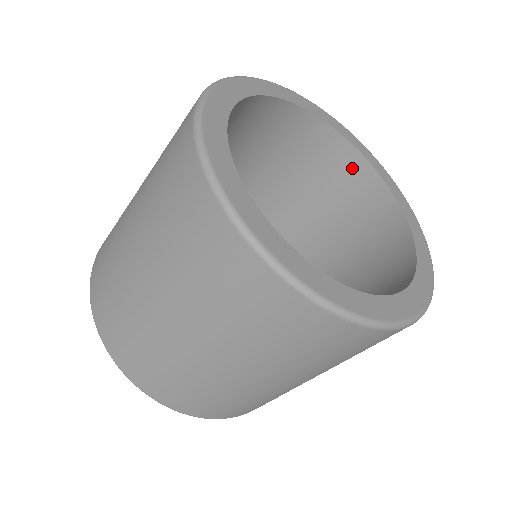
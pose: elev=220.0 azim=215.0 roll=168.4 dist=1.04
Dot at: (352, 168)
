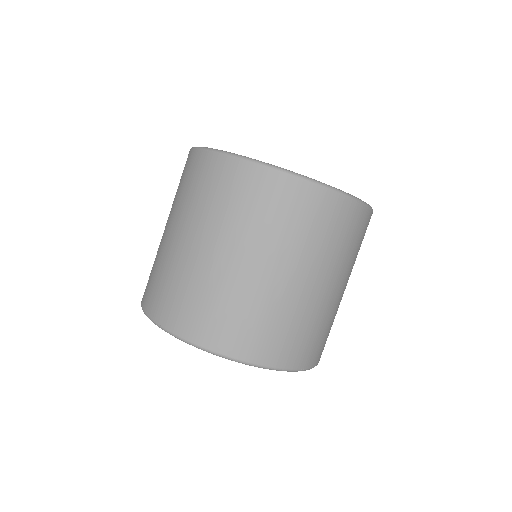
Dot at: occluded
